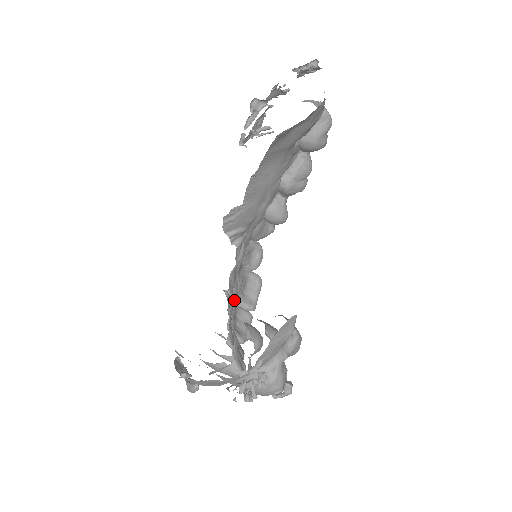
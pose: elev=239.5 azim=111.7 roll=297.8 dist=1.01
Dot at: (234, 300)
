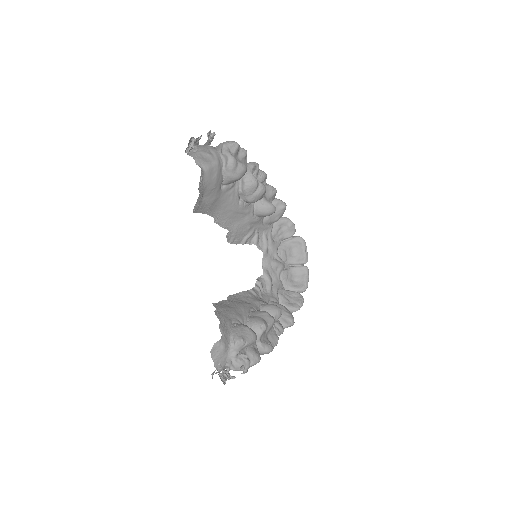
Dot at: (279, 271)
